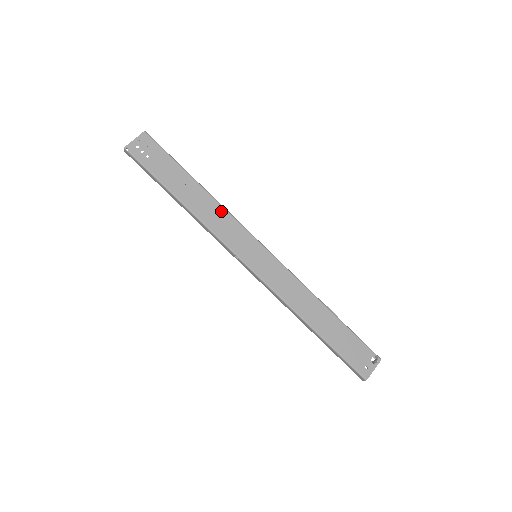
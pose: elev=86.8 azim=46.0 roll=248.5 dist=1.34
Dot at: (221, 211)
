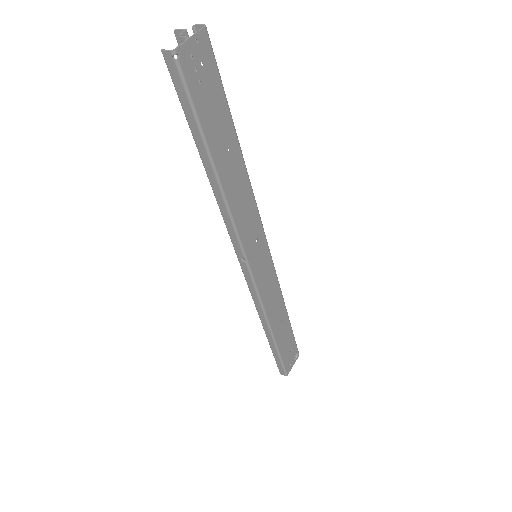
Dot at: (250, 196)
